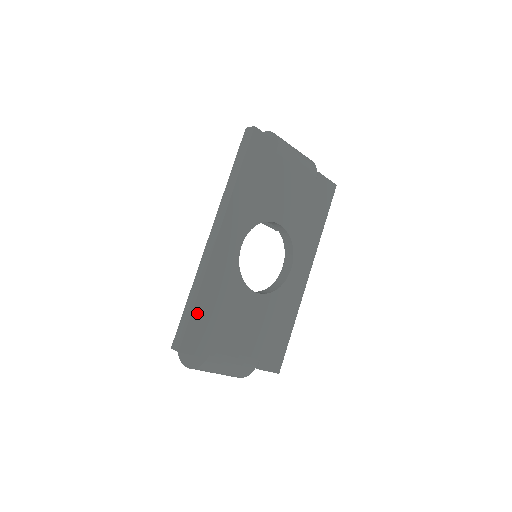
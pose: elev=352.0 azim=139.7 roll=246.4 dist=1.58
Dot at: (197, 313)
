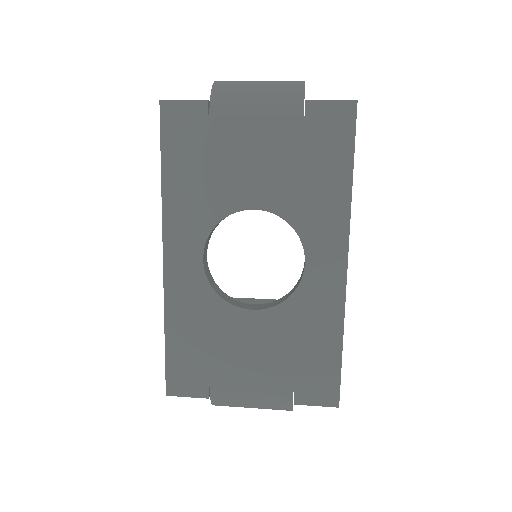
Dot at: (172, 351)
